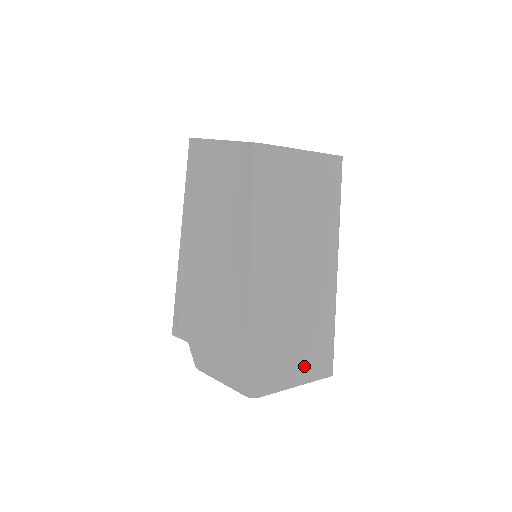
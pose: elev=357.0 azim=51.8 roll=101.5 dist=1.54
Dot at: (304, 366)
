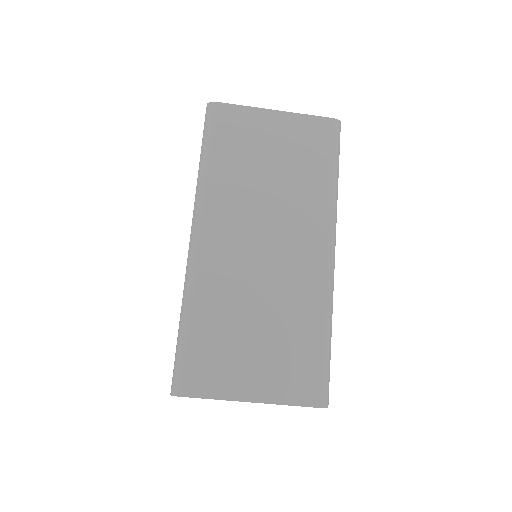
Dot at: (266, 375)
